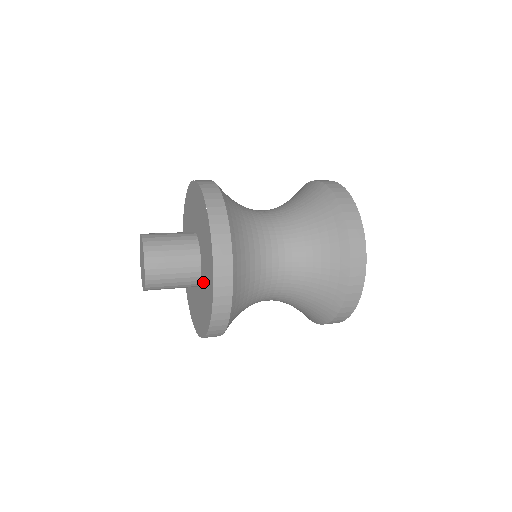
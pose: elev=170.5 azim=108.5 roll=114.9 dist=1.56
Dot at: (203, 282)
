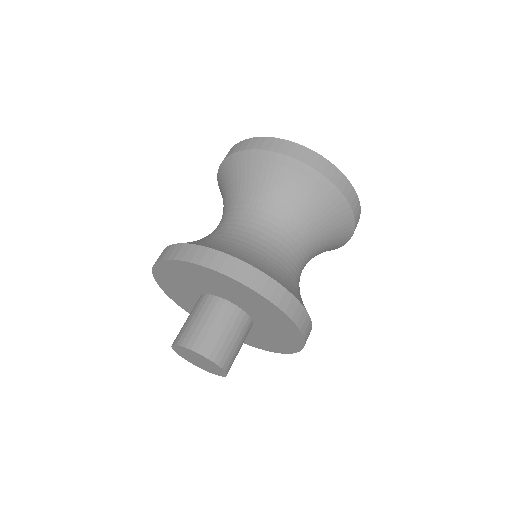
Dot at: (262, 333)
